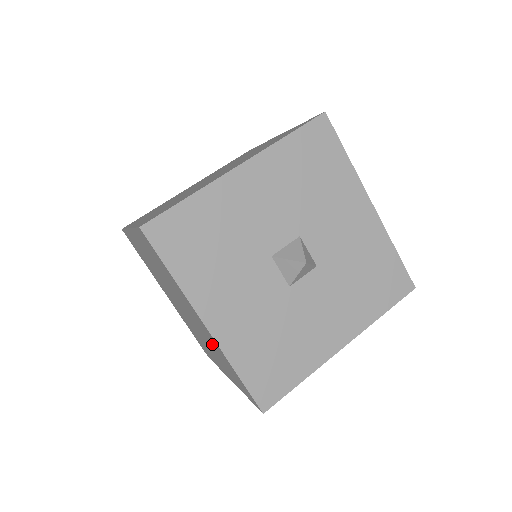
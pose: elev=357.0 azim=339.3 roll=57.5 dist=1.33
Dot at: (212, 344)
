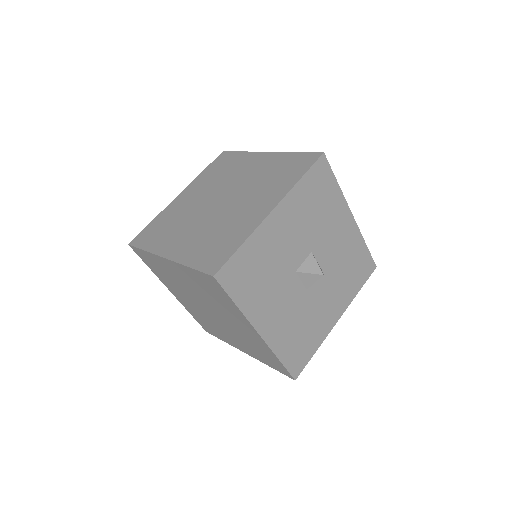
Dot at: (250, 339)
